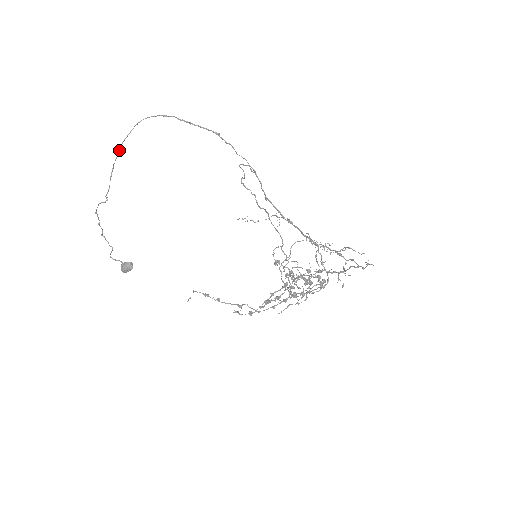
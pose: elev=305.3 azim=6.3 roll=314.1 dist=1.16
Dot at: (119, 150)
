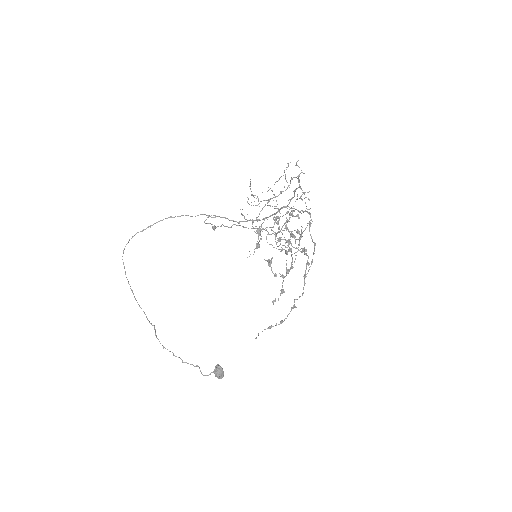
Dot at: occluded
